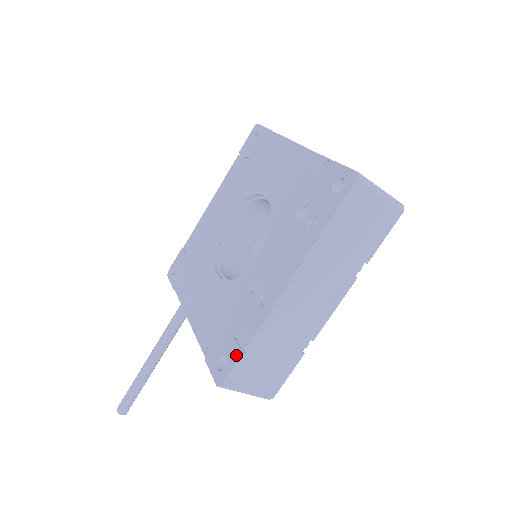
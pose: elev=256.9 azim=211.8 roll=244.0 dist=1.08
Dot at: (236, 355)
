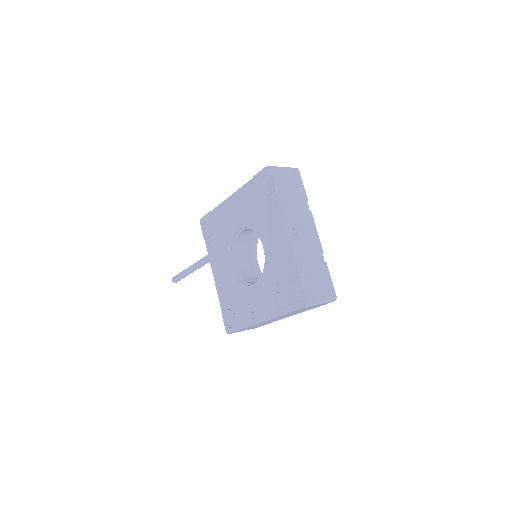
Dot at: (236, 328)
